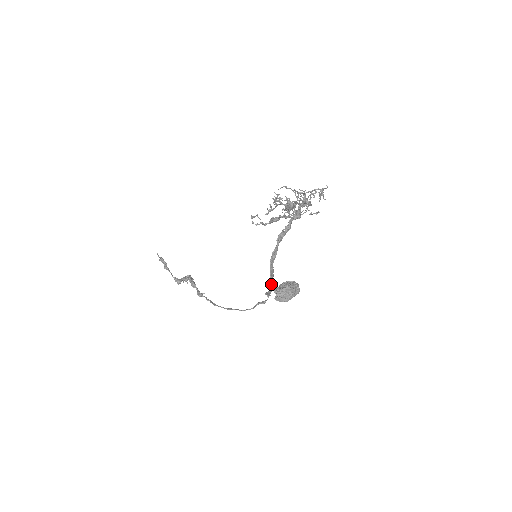
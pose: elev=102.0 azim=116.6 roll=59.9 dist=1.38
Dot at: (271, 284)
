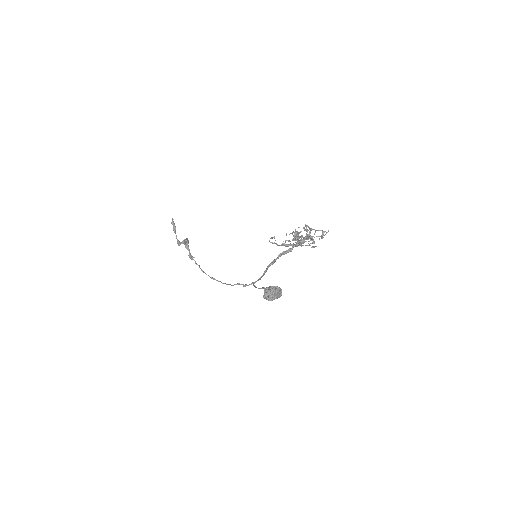
Dot at: (259, 279)
